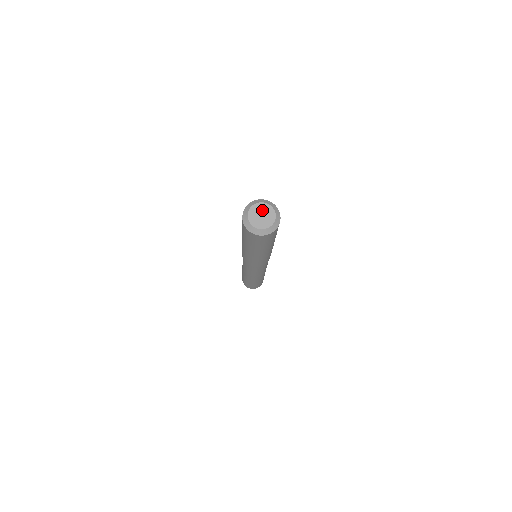
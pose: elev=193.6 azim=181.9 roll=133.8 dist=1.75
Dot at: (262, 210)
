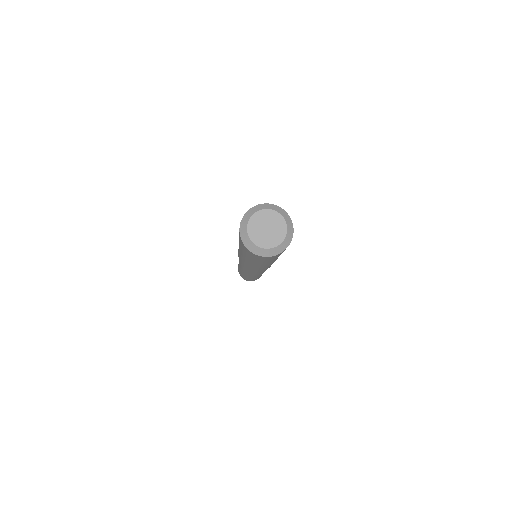
Dot at: (272, 222)
